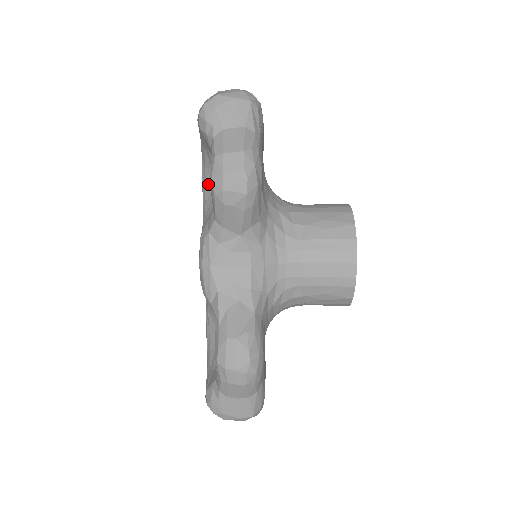
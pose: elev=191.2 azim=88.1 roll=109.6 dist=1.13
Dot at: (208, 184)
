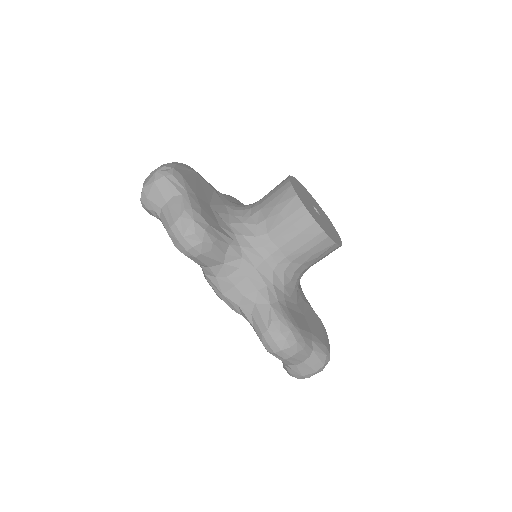
Dot at: occluded
